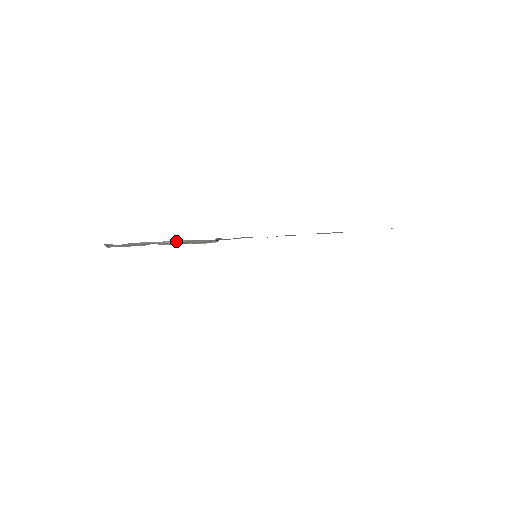
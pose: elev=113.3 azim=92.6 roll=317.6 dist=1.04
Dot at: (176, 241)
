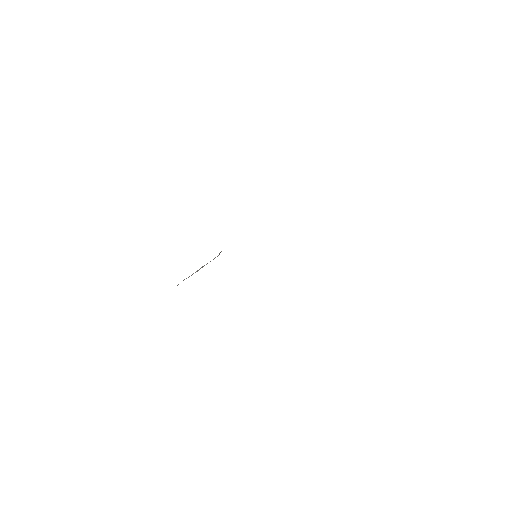
Dot at: (198, 270)
